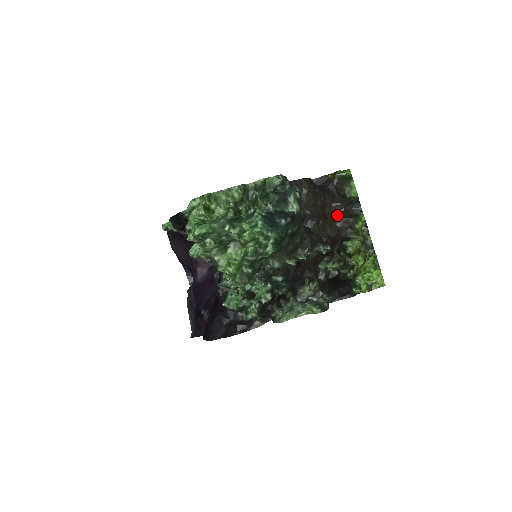
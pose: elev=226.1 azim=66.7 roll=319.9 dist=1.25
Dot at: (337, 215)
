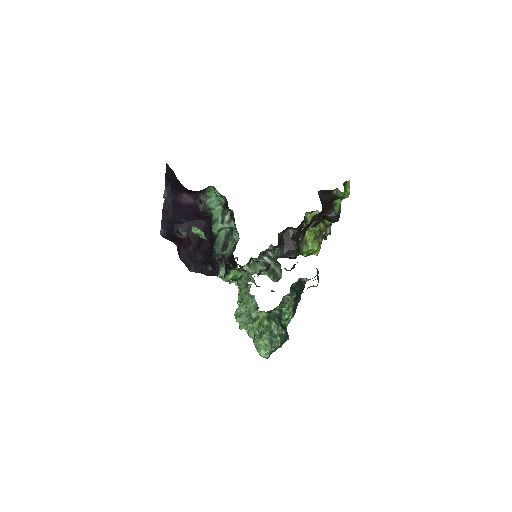
Dot at: (319, 215)
